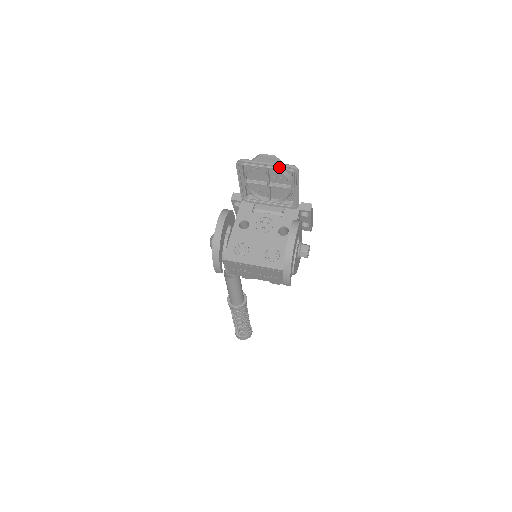
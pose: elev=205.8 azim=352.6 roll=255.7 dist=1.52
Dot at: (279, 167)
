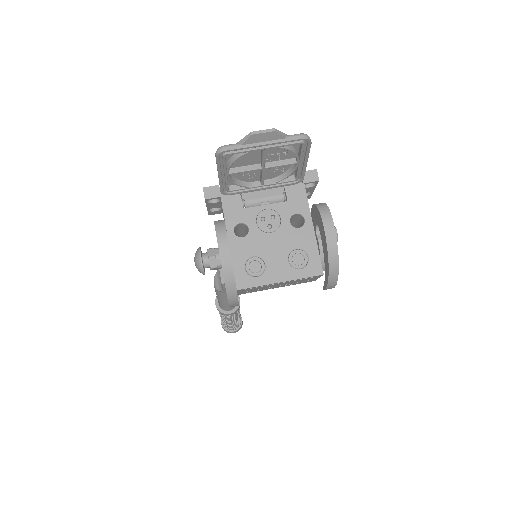
Dot at: (282, 142)
